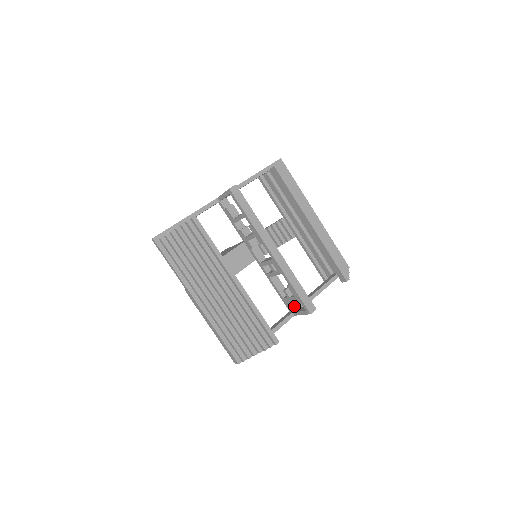
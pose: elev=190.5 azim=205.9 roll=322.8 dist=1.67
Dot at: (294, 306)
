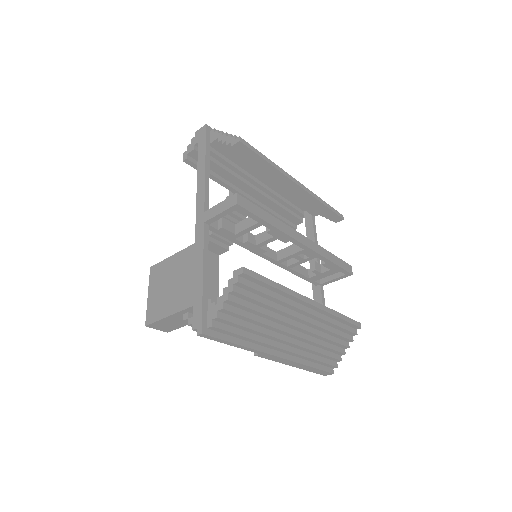
Dot at: occluded
